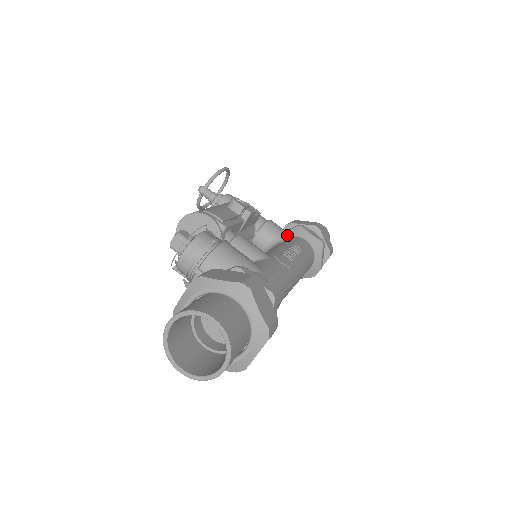
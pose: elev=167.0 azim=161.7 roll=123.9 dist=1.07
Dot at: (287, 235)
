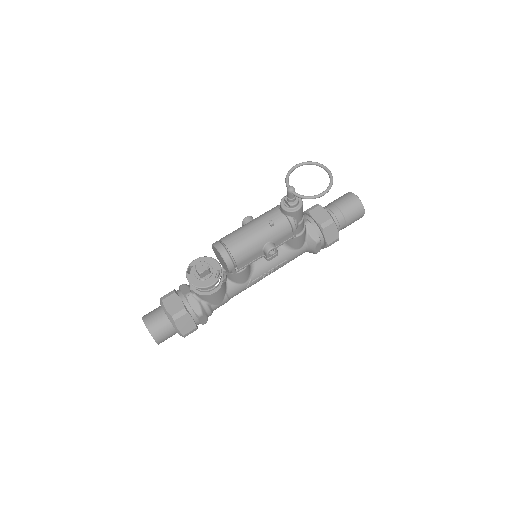
Dot at: (297, 247)
